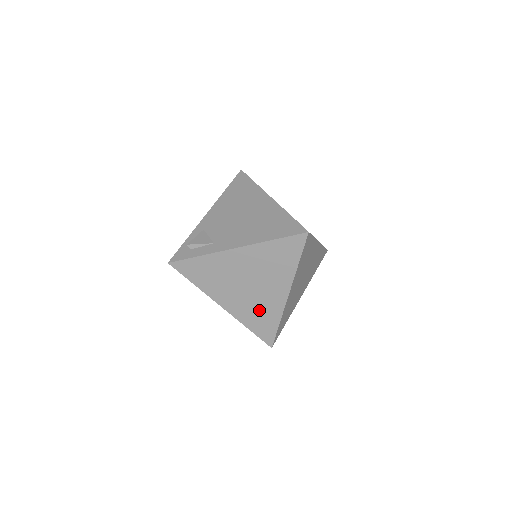
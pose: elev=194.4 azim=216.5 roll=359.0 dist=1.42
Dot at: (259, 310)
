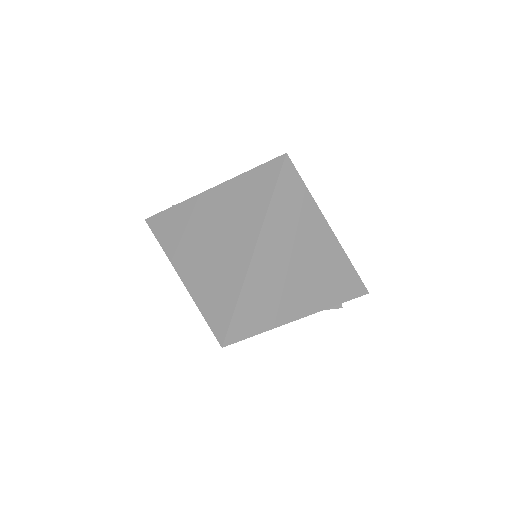
Dot at: (217, 278)
